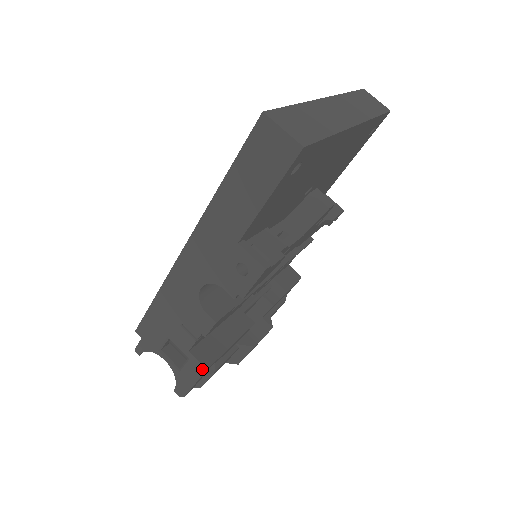
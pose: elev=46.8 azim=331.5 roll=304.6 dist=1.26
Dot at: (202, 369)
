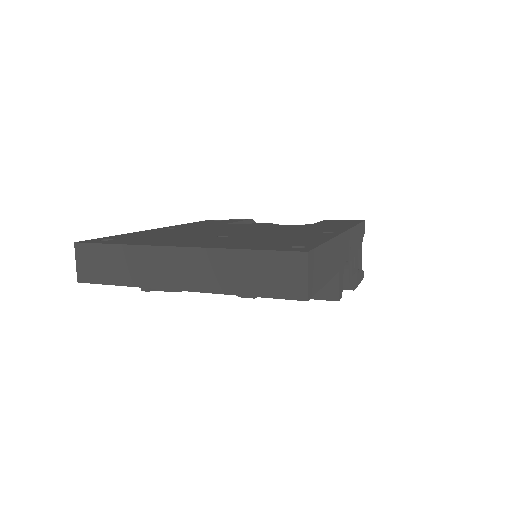
Dot at: occluded
